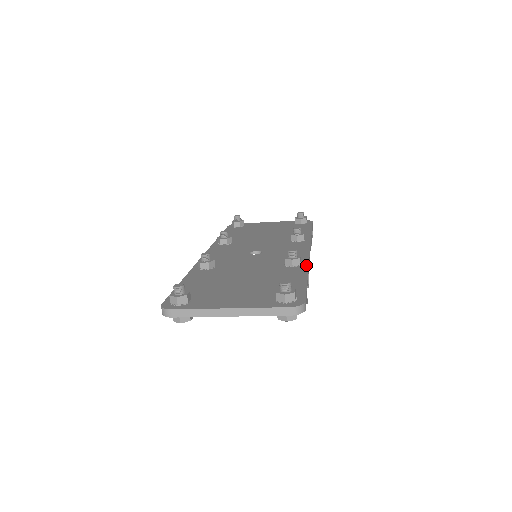
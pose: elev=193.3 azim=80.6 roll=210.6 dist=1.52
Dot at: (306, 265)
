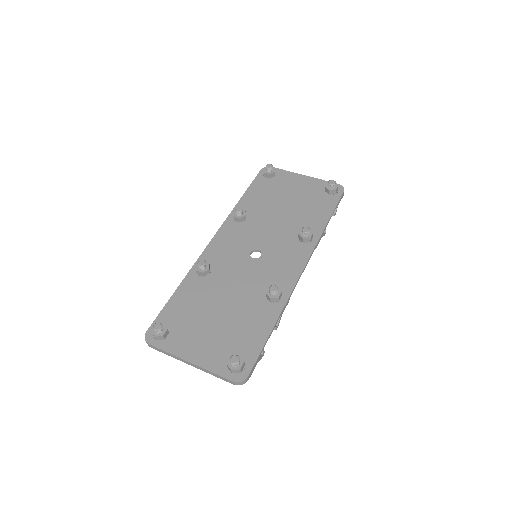
Dot at: (283, 303)
